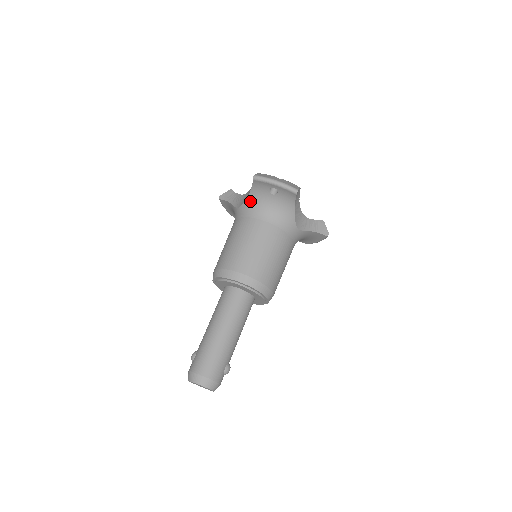
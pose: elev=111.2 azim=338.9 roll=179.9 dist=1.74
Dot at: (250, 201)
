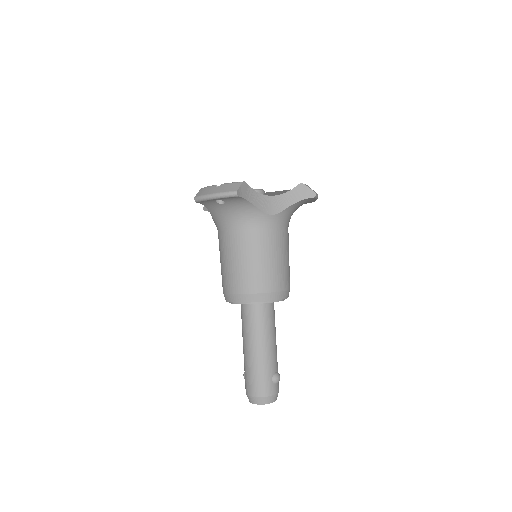
Dot at: (214, 216)
